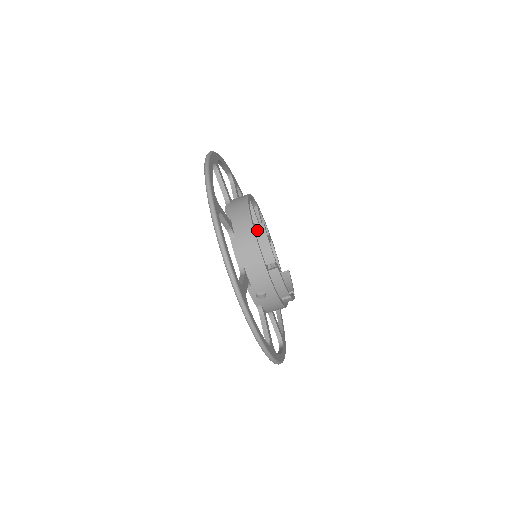
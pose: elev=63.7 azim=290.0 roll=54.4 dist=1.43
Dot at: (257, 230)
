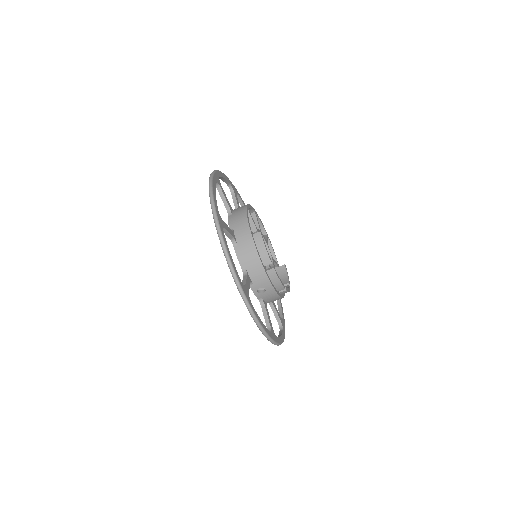
Dot at: (255, 238)
